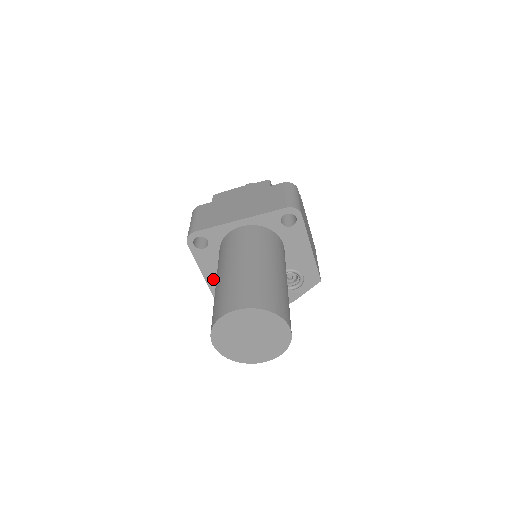
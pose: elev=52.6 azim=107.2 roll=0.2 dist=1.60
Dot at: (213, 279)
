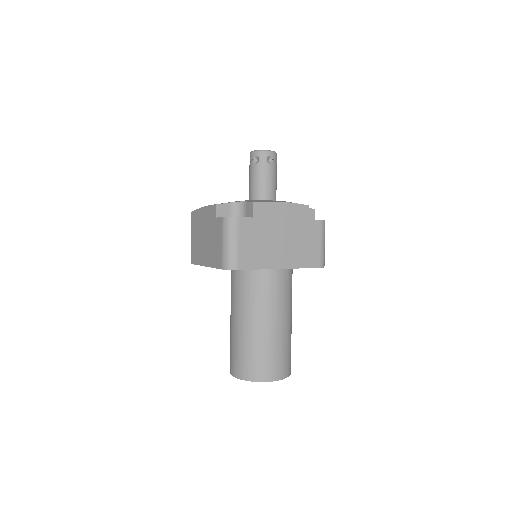
Dot at: occluded
